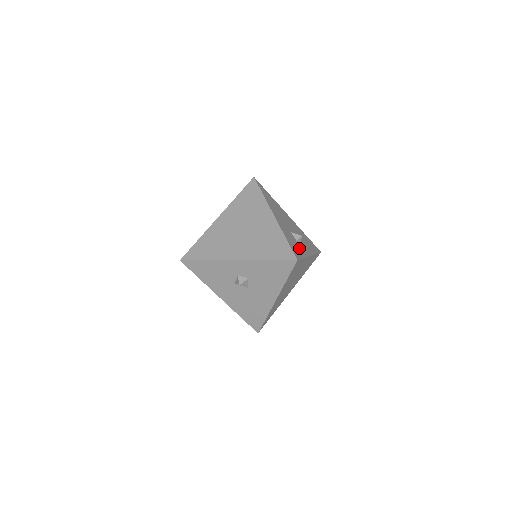
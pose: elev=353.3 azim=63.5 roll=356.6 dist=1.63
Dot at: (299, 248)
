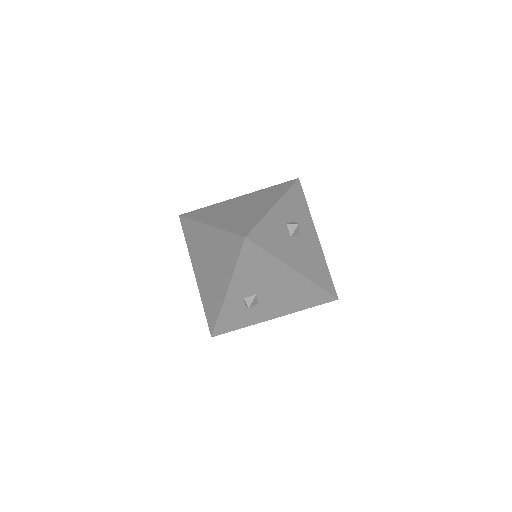
Dot at: occluded
